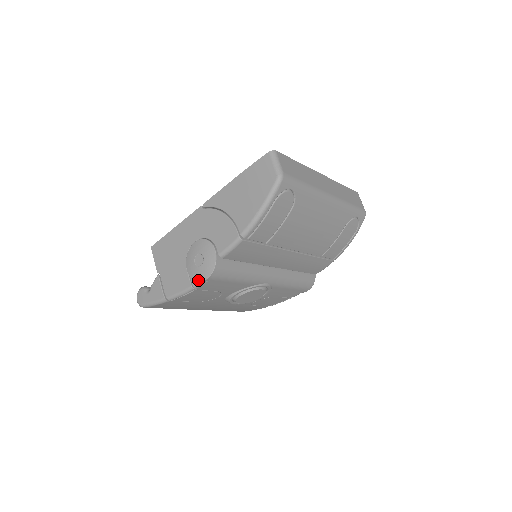
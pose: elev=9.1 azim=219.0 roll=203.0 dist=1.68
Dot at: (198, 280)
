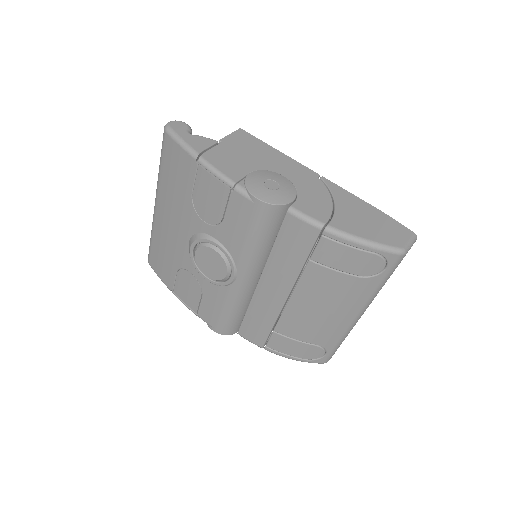
Dot at: (250, 189)
